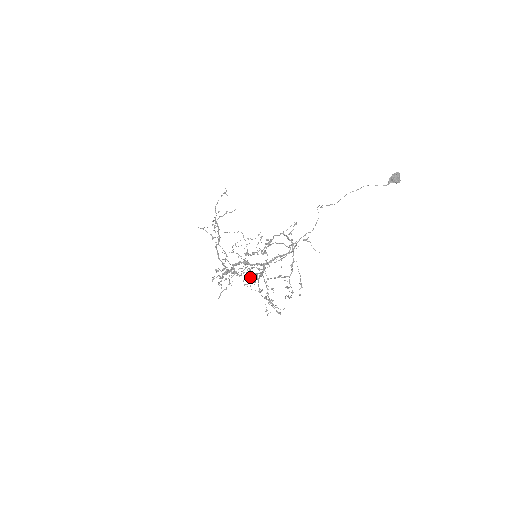
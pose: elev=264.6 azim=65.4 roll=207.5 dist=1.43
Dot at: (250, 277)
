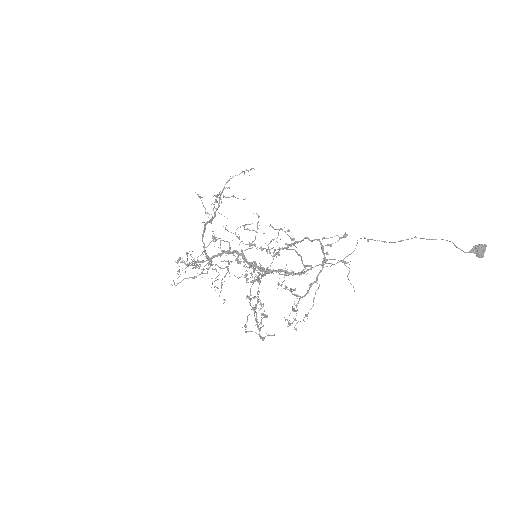
Dot at: (253, 270)
